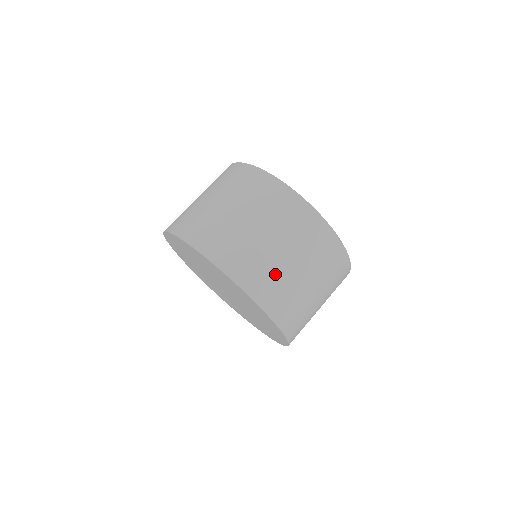
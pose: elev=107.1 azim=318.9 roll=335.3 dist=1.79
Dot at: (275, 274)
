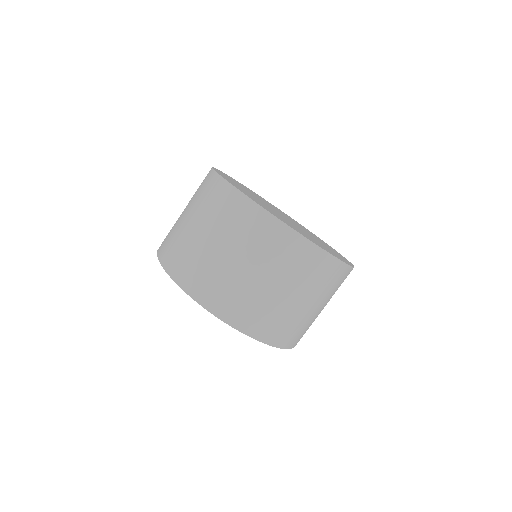
Dot at: occluded
